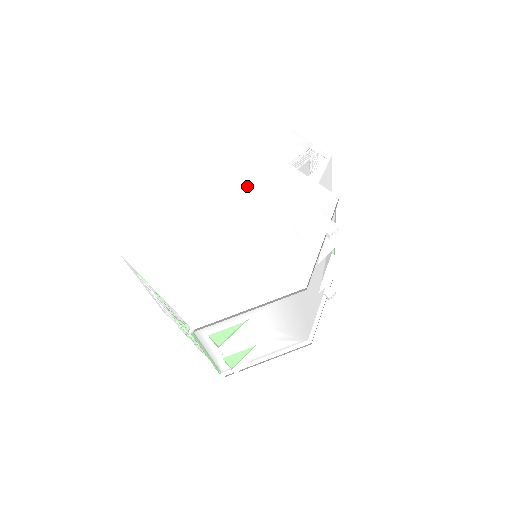
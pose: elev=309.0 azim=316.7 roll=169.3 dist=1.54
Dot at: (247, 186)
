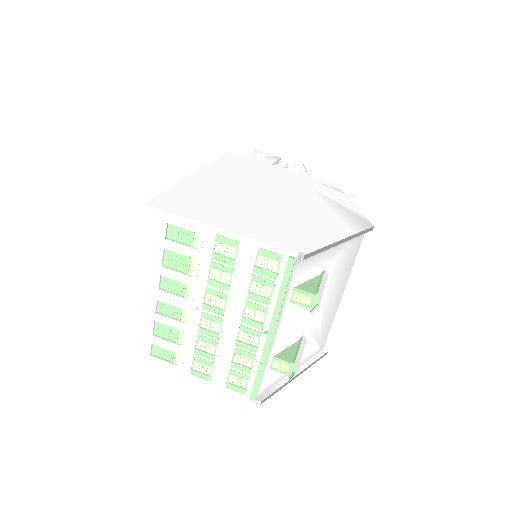
Dot at: (250, 172)
